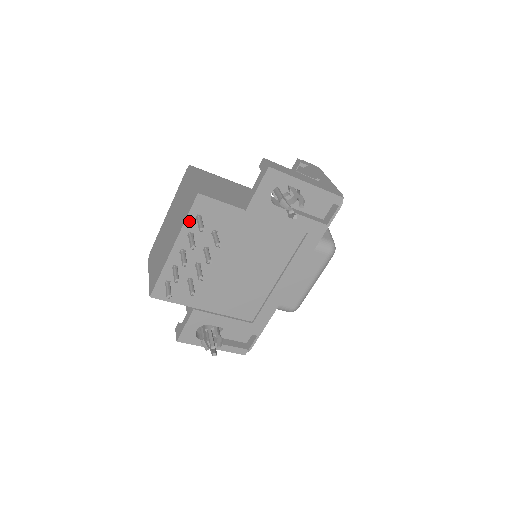
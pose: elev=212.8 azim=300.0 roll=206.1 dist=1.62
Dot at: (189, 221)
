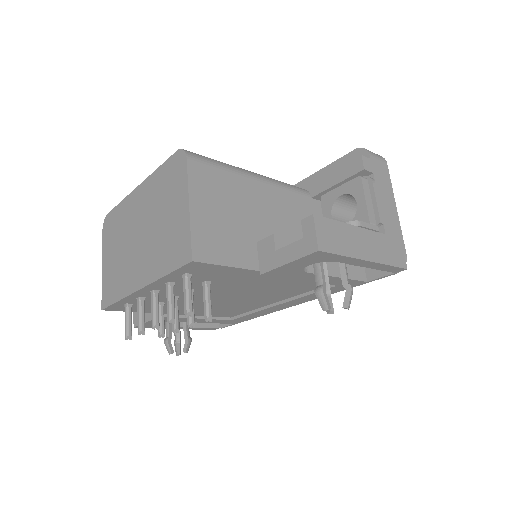
Dot at: (171, 276)
